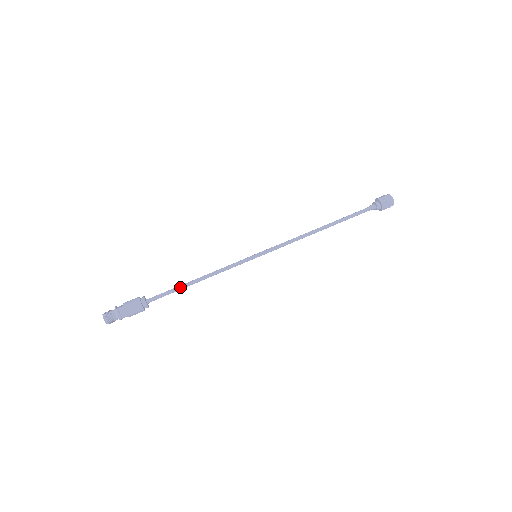
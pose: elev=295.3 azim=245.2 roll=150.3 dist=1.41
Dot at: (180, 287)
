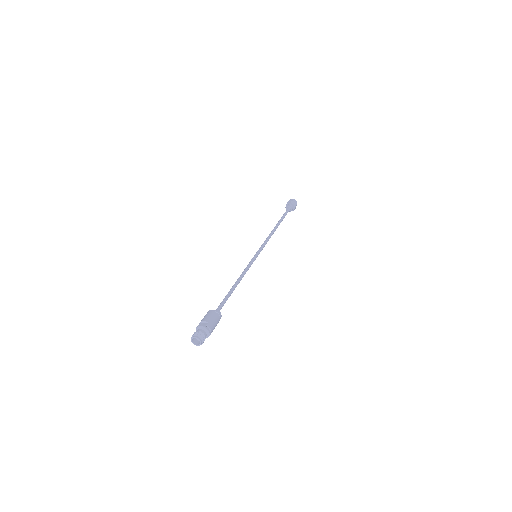
Dot at: (230, 294)
